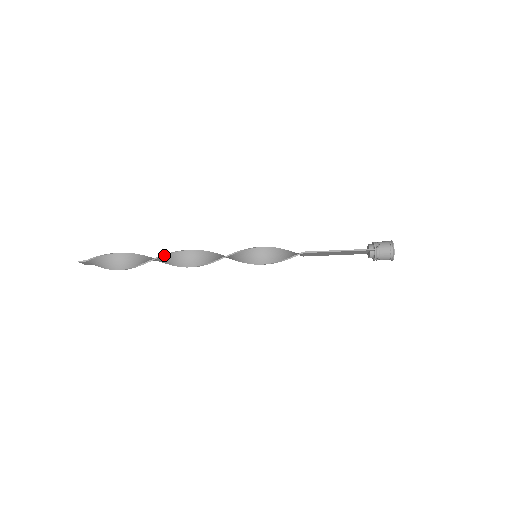
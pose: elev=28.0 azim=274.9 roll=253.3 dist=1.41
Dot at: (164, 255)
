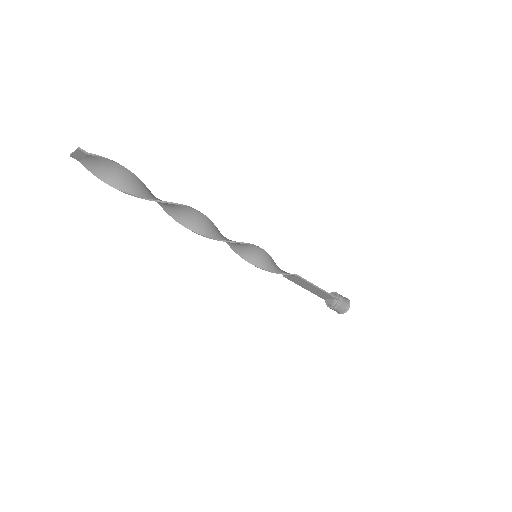
Dot at: (183, 205)
